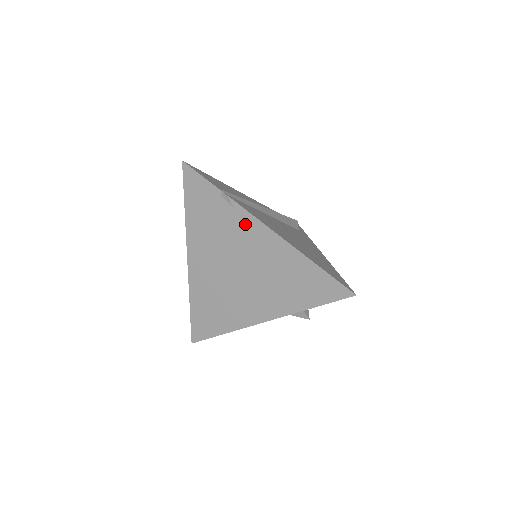
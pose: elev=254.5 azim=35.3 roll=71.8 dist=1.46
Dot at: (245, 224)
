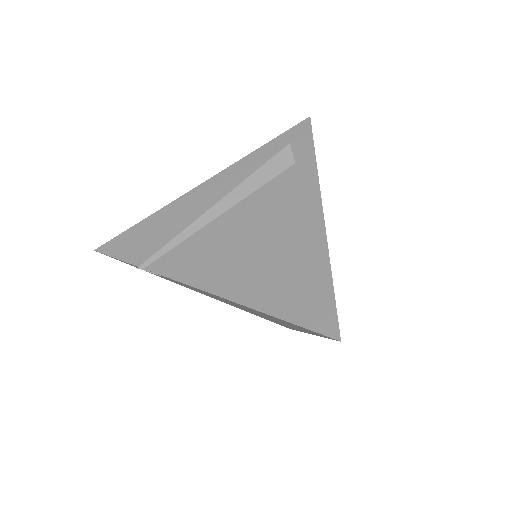
Dot at: (186, 285)
